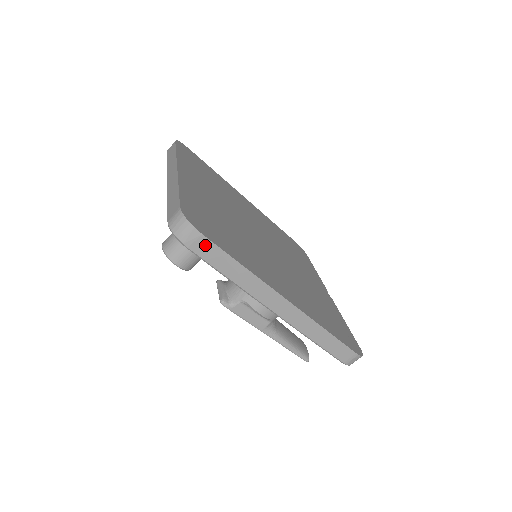
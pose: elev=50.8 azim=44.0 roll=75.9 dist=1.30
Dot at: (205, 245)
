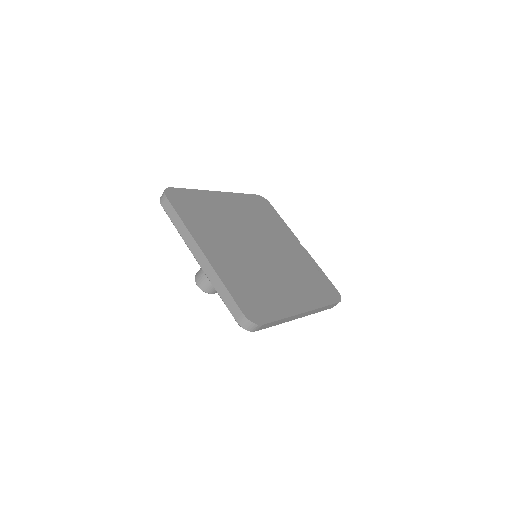
Dot at: (264, 326)
